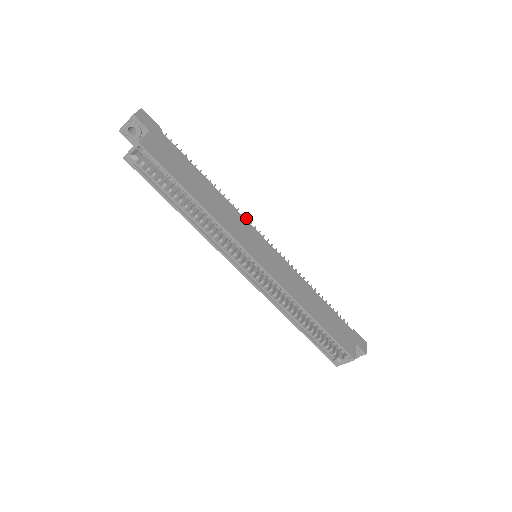
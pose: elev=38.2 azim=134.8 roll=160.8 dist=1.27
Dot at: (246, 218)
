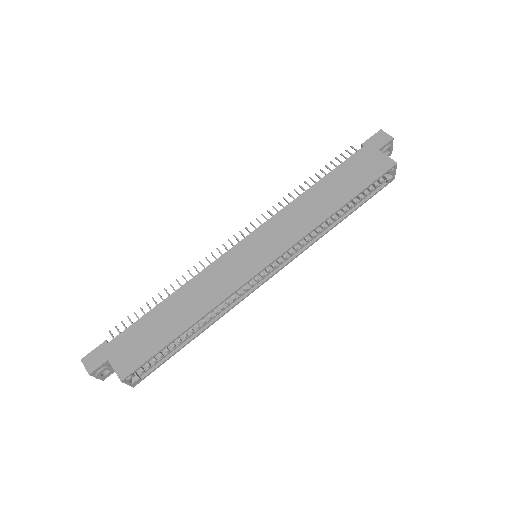
Dot at: (212, 255)
